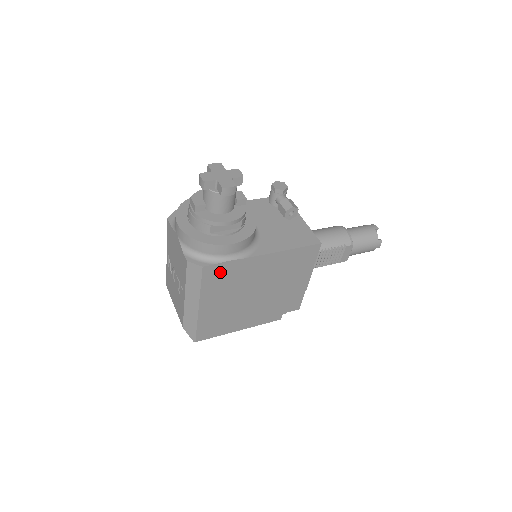
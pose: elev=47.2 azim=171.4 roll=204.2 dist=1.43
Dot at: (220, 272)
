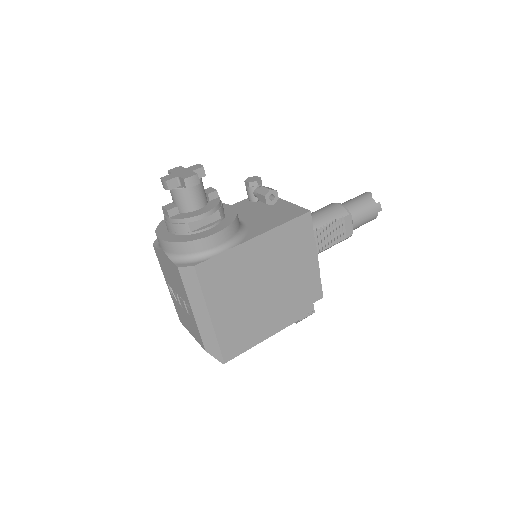
Dot at: (216, 269)
